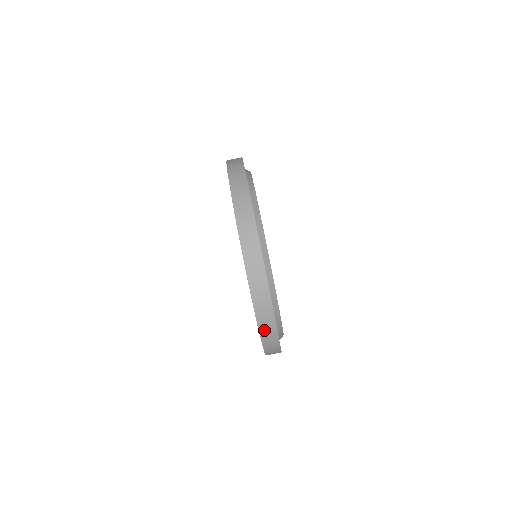
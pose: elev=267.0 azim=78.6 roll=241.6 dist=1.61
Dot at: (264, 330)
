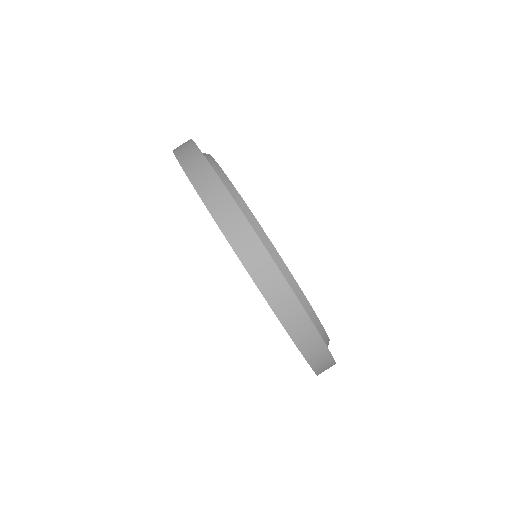
Dot at: (312, 356)
